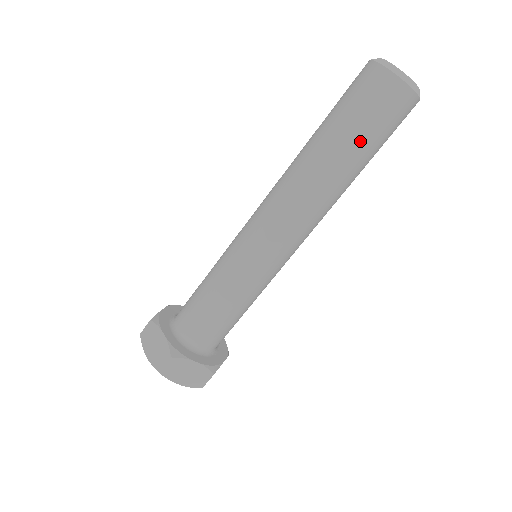
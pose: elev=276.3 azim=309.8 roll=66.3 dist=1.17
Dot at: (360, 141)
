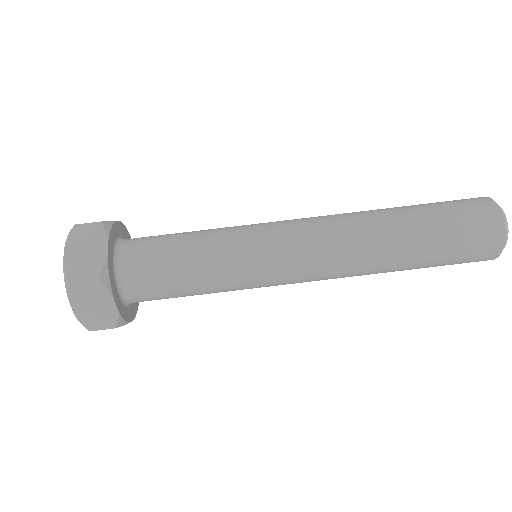
Dot at: (432, 216)
